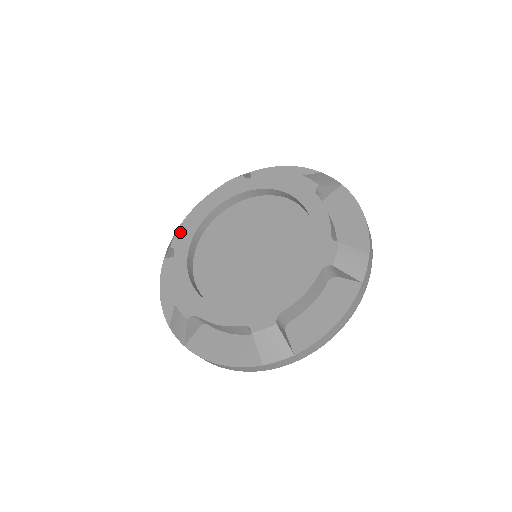
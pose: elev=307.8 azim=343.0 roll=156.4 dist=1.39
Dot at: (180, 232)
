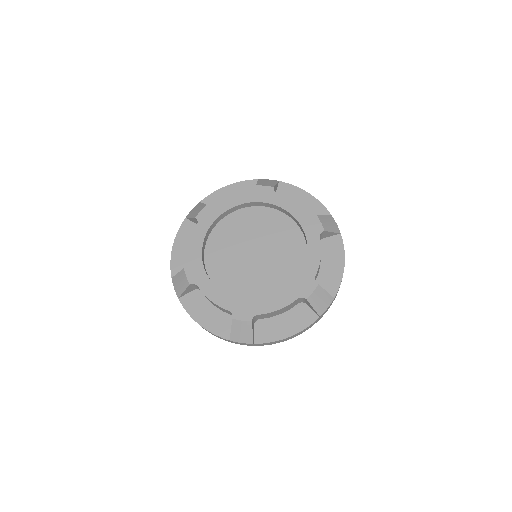
Dot at: (189, 270)
